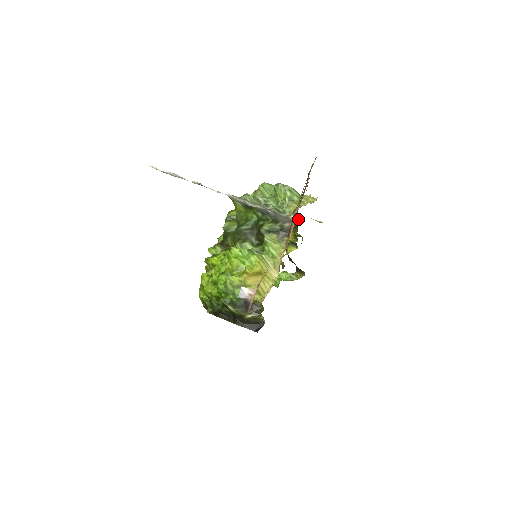
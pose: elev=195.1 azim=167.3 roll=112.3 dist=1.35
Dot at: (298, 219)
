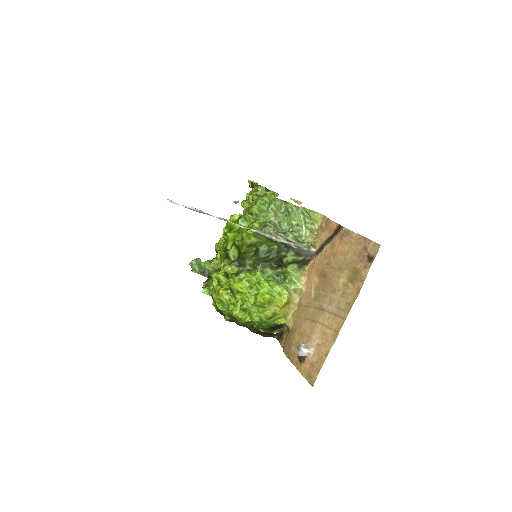
Dot at: (275, 195)
